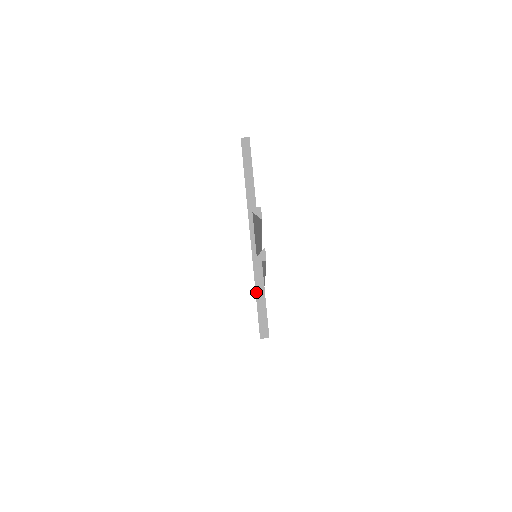
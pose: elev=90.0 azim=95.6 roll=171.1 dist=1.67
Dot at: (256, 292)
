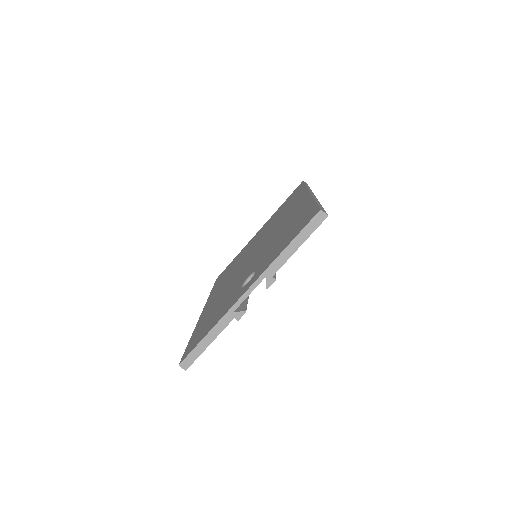
Dot at: (208, 334)
